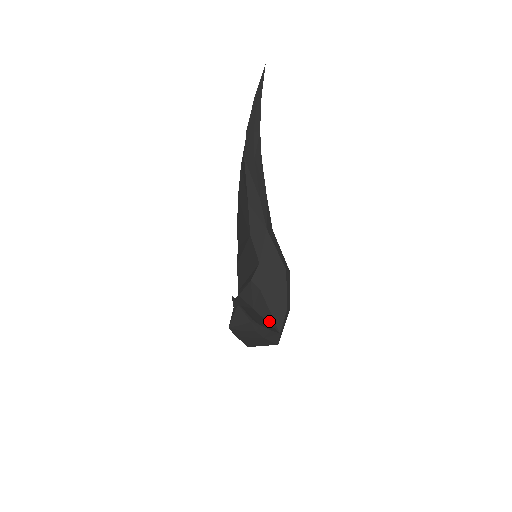
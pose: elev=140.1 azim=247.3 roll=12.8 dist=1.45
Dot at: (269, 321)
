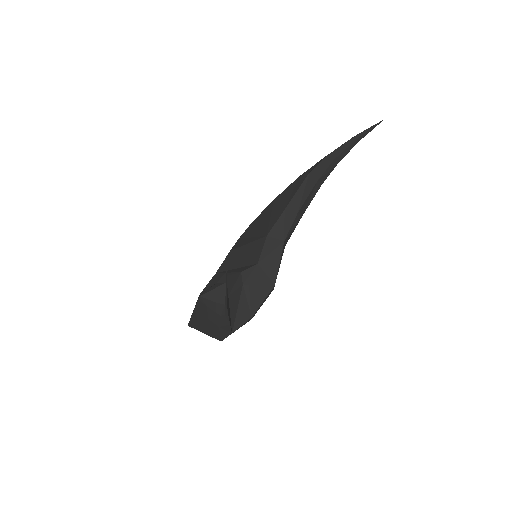
Dot at: (232, 316)
